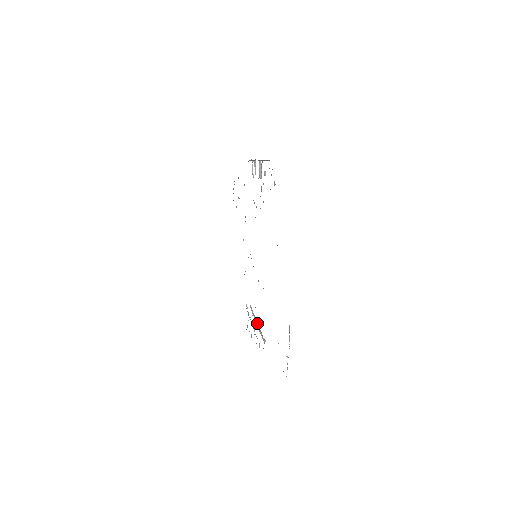
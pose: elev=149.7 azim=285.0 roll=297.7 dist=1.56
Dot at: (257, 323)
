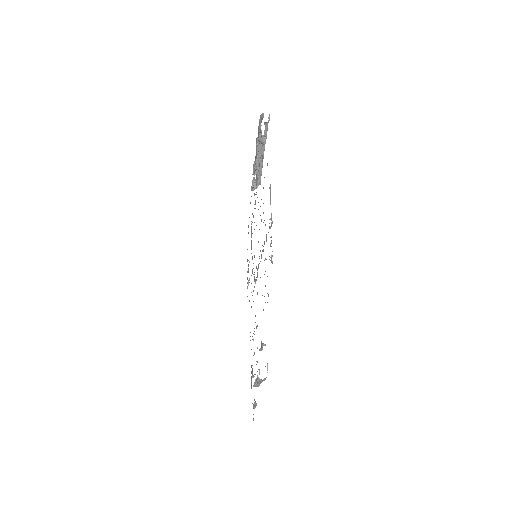
Dot at: occluded
